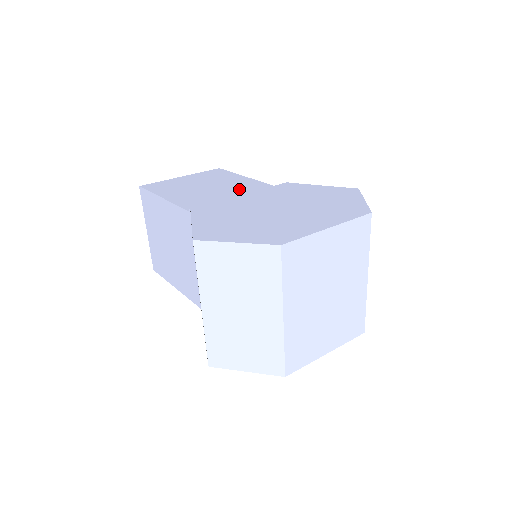
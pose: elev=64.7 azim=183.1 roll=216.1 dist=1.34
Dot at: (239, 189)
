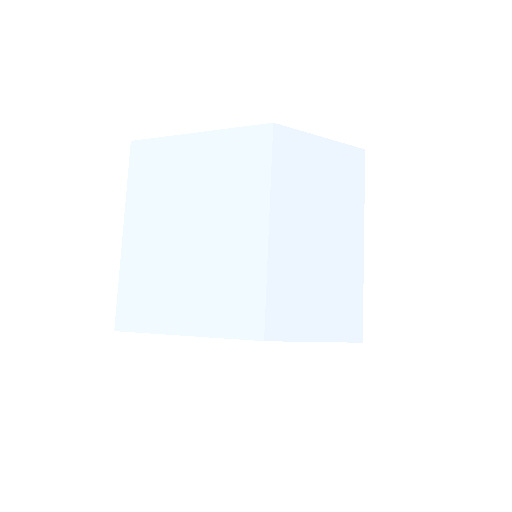
Dot at: occluded
